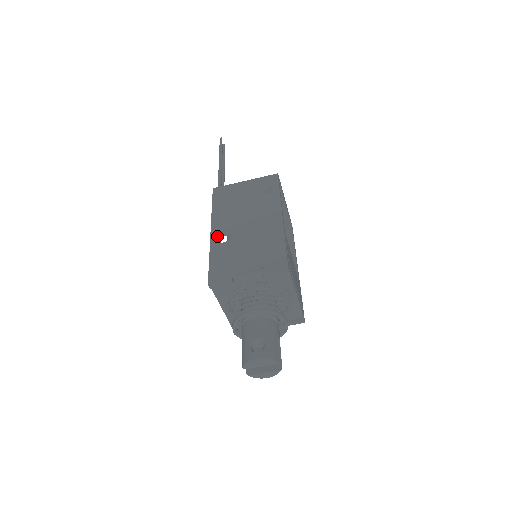
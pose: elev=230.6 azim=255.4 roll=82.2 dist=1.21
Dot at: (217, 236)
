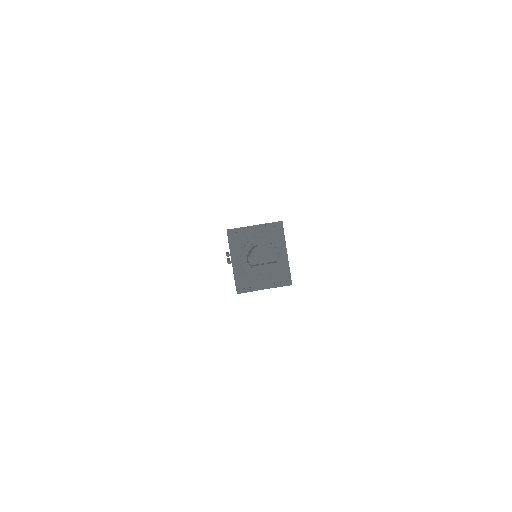
Dot at: occluded
